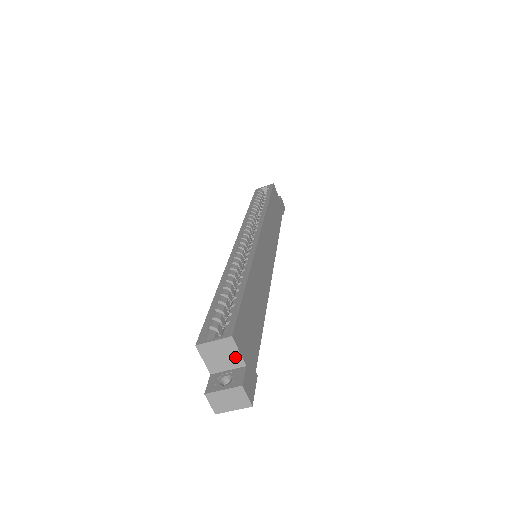
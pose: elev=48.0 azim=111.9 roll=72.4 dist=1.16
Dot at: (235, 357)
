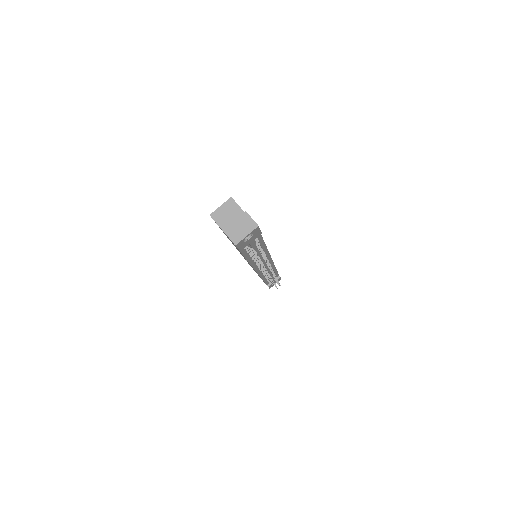
Dot at: (238, 213)
